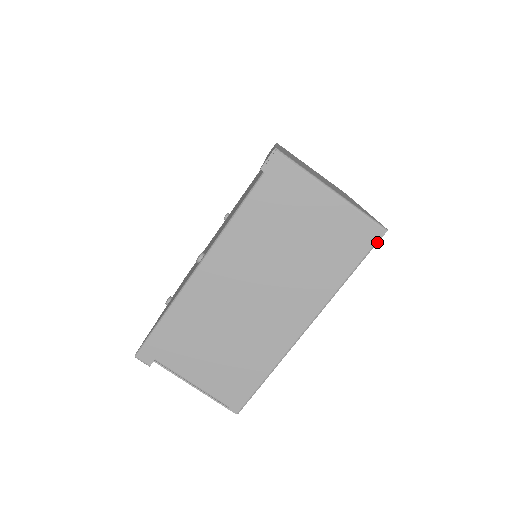
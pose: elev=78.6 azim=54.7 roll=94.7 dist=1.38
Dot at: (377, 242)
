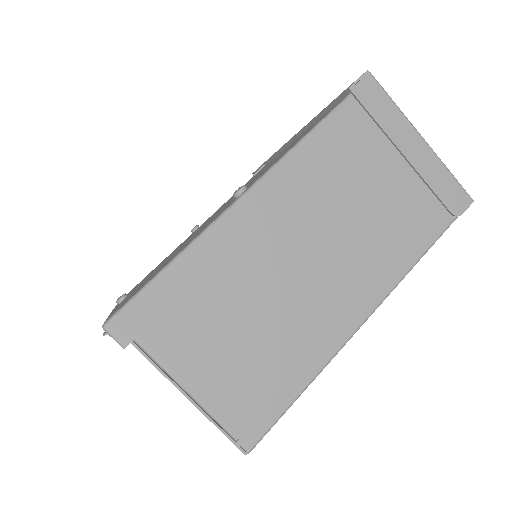
Dot at: (463, 212)
